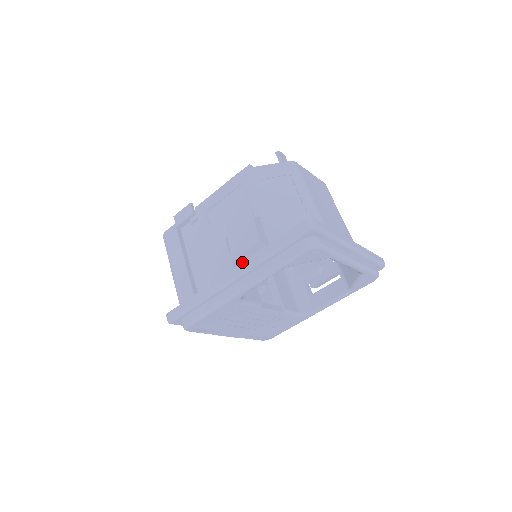
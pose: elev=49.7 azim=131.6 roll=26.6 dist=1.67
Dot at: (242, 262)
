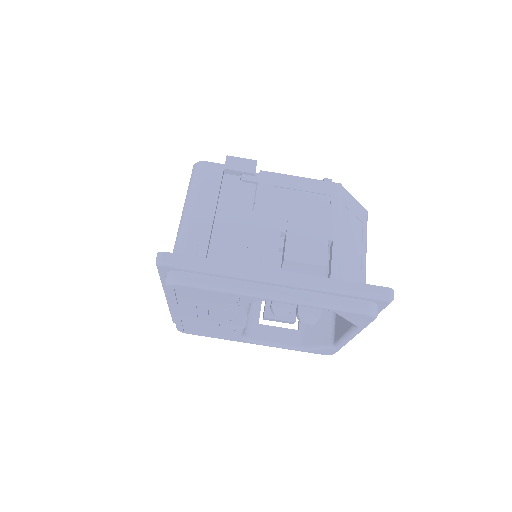
Dot at: (298, 273)
